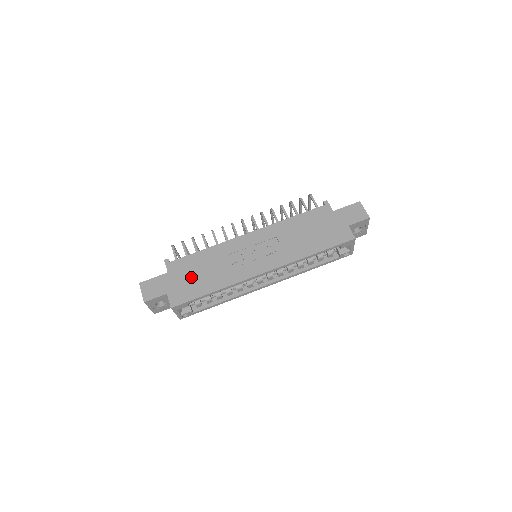
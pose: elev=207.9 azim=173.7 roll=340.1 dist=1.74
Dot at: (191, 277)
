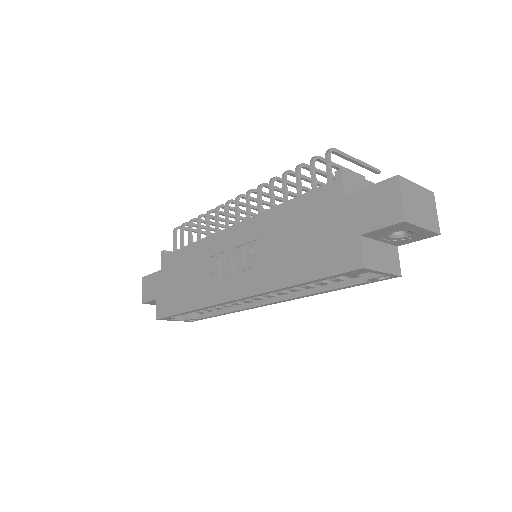
Dot at: (174, 283)
